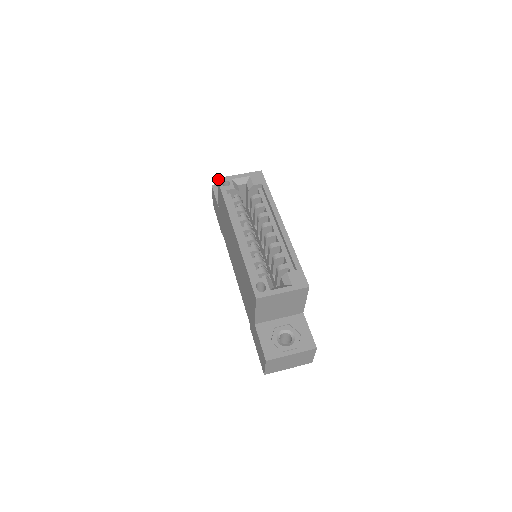
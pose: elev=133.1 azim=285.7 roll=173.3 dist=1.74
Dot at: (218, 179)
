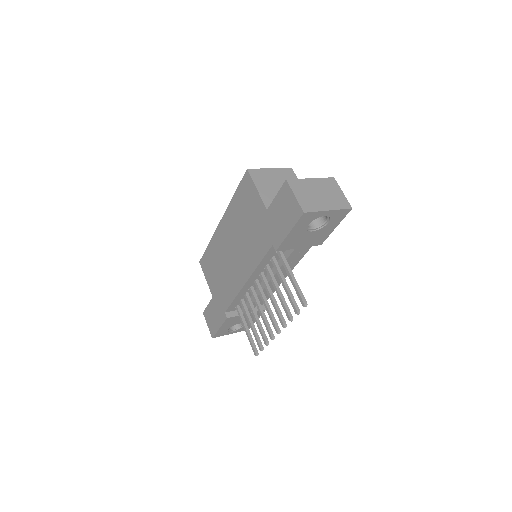
Dot at: (200, 261)
